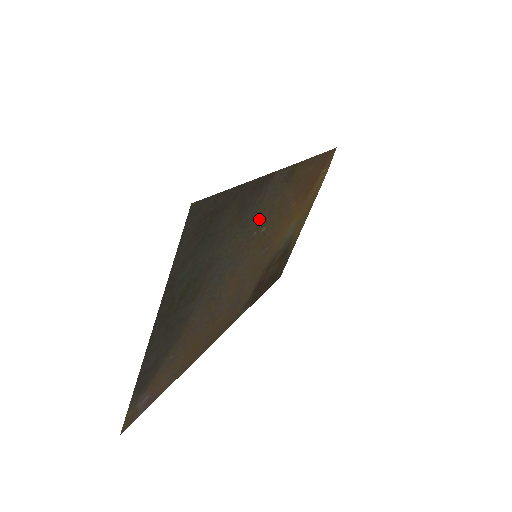
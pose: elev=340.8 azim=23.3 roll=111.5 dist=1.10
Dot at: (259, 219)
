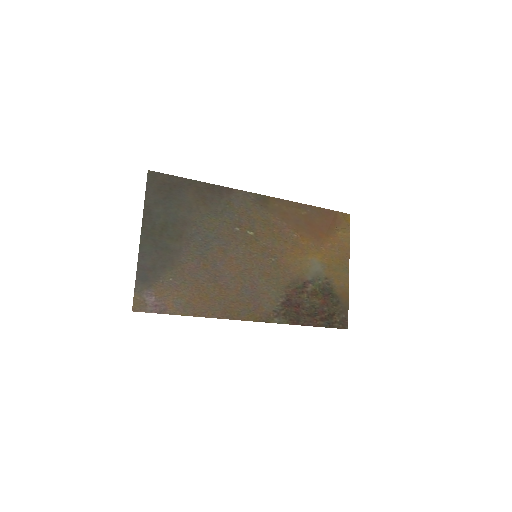
Dot at: (236, 219)
